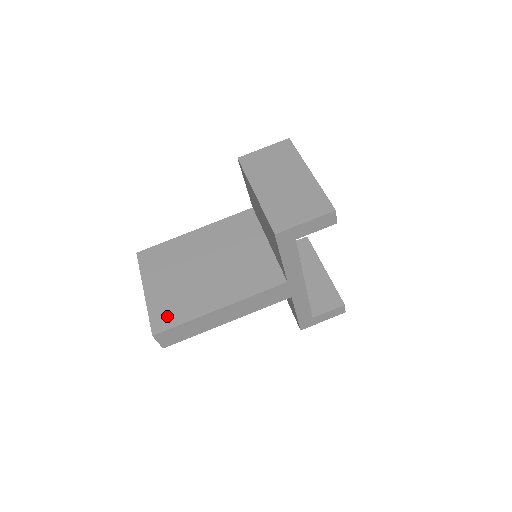
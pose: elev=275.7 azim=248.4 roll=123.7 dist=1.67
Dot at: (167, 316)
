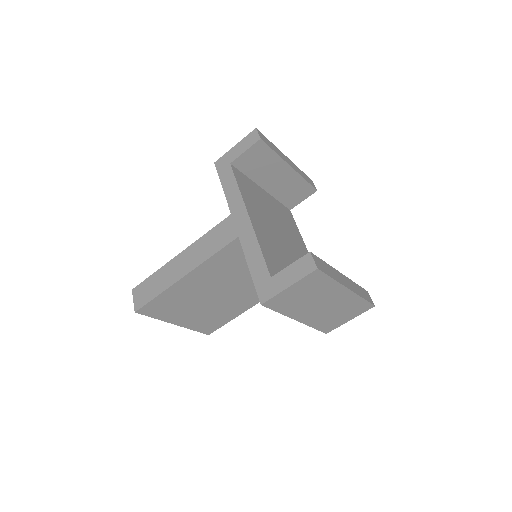
Dot at: (211, 326)
